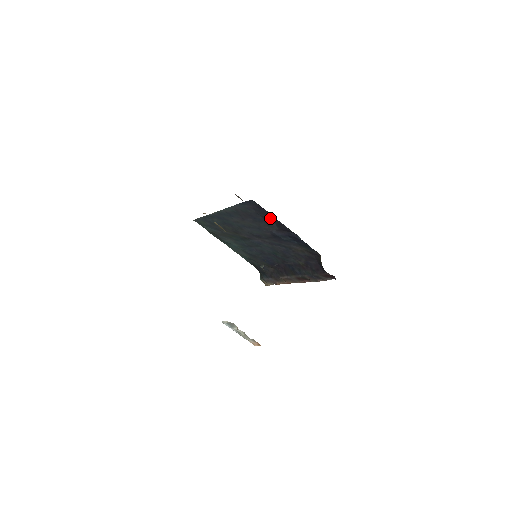
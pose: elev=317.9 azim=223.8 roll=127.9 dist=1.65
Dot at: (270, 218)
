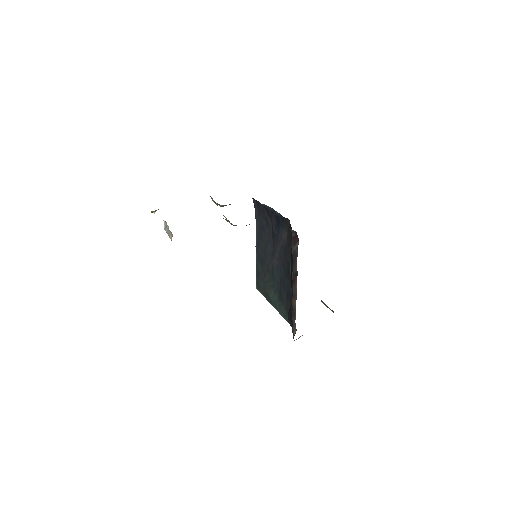
Dot at: (265, 212)
